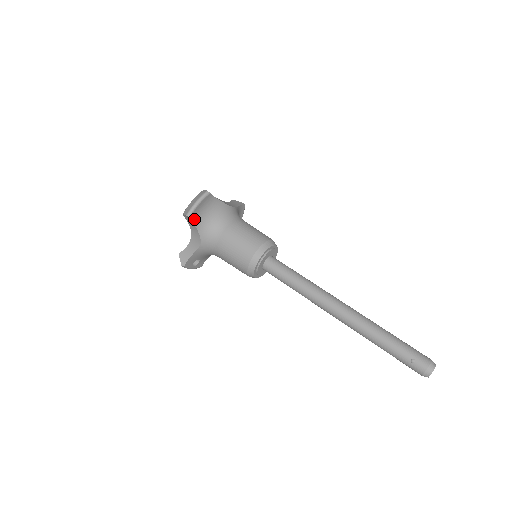
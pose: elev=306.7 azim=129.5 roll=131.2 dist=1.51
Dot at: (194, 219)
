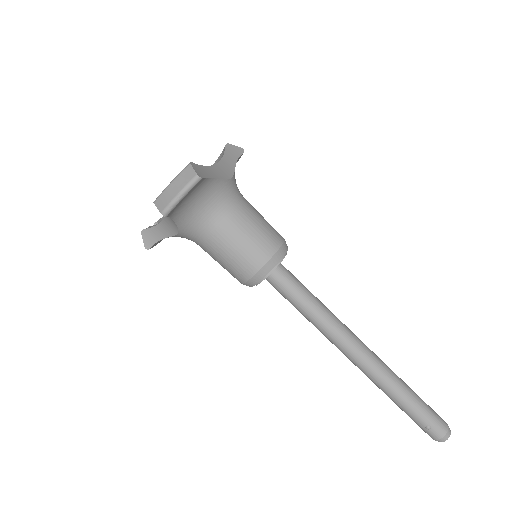
Dot at: (172, 213)
